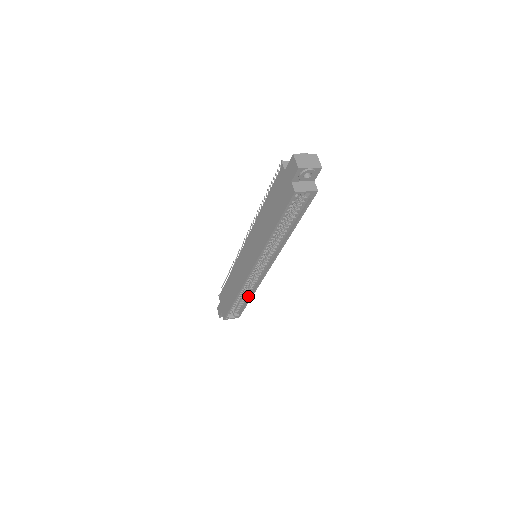
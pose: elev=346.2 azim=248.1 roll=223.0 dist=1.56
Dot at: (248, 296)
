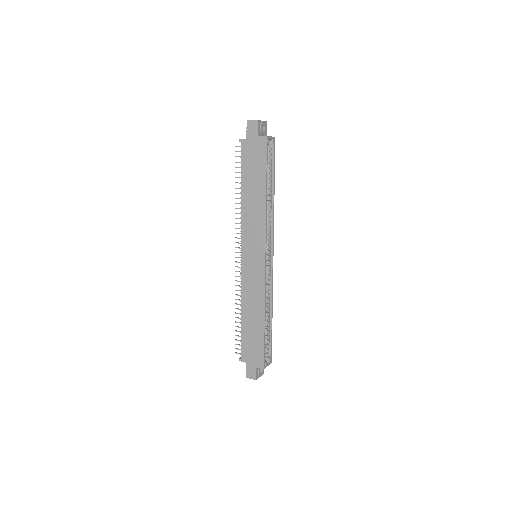
Dot at: (269, 315)
